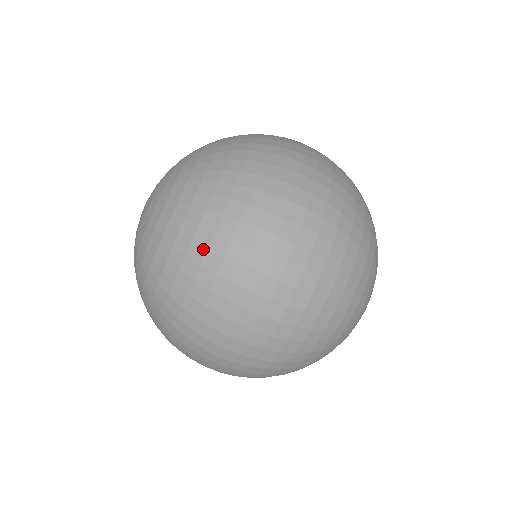
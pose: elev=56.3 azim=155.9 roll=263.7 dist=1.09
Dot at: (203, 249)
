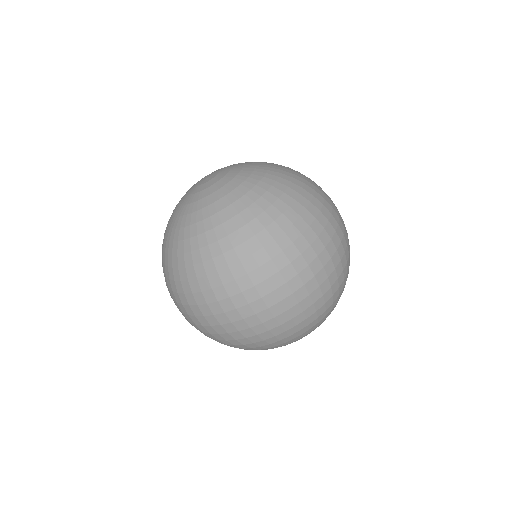
Dot at: (297, 215)
